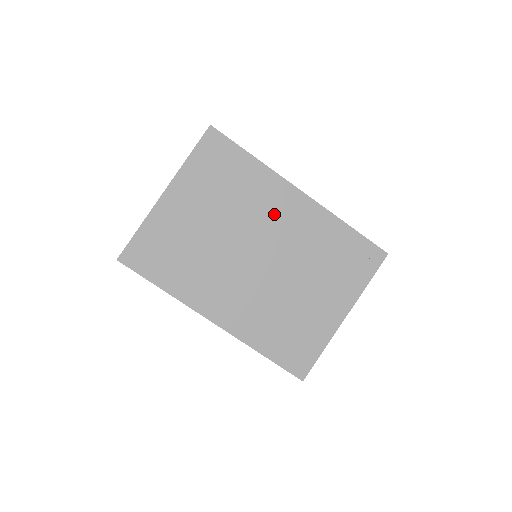
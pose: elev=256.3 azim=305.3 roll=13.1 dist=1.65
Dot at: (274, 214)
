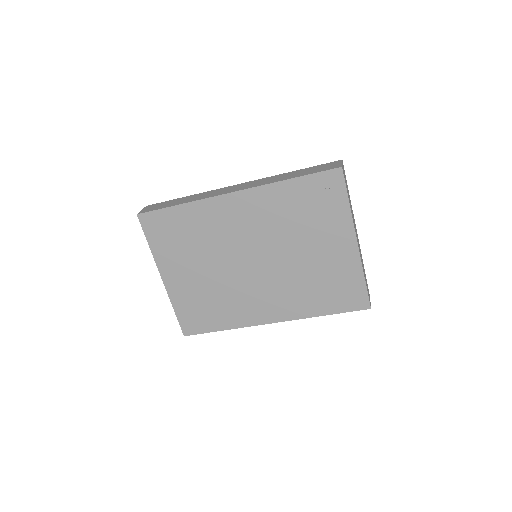
Dot at: (233, 226)
